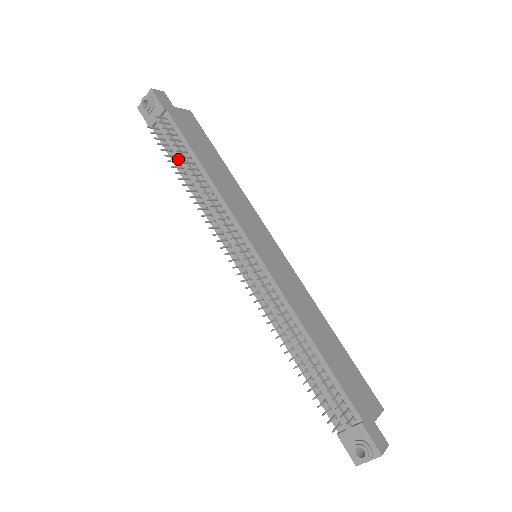
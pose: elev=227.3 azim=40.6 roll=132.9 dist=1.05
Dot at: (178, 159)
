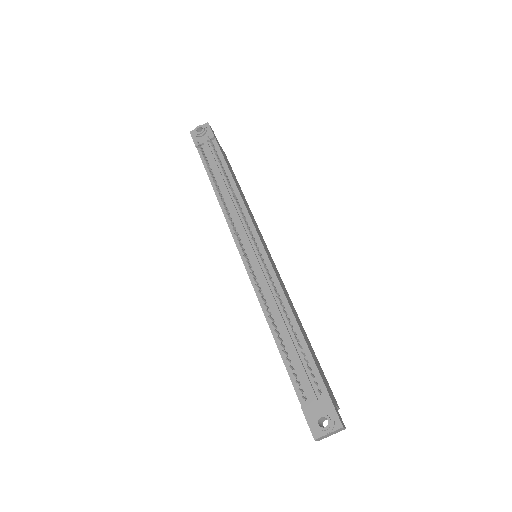
Dot at: (213, 171)
